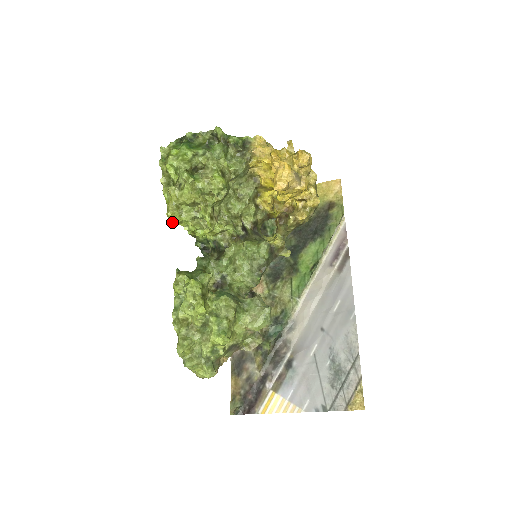
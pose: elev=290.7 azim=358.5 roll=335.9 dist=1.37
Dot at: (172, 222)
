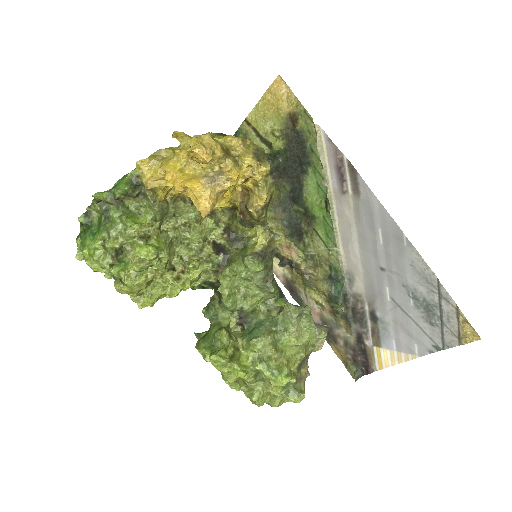
Dot at: (151, 306)
